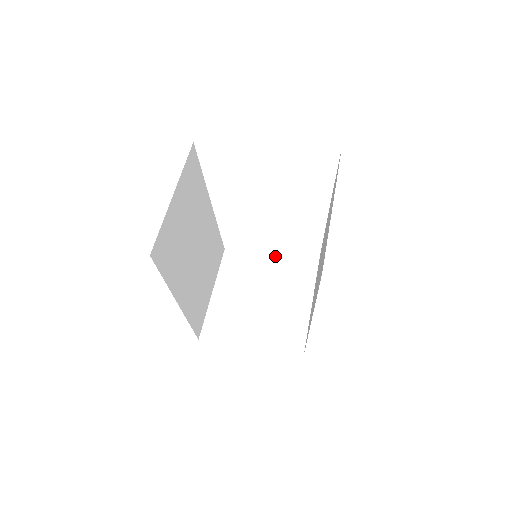
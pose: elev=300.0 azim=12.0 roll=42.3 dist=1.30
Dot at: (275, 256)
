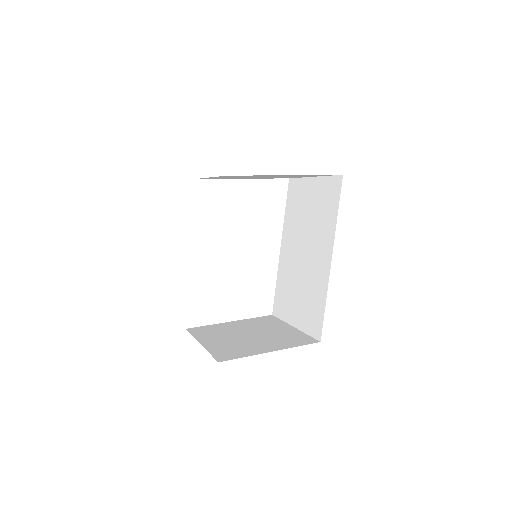
Dot at: (236, 321)
